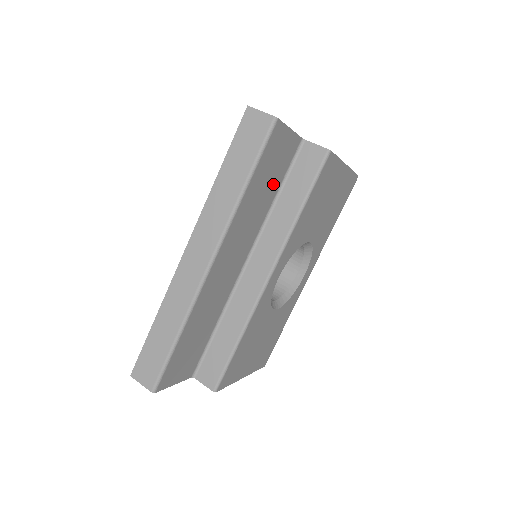
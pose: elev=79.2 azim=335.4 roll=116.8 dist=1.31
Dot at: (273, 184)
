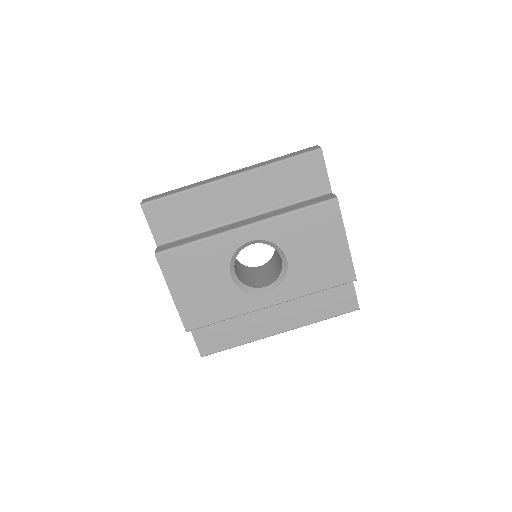
Dot at: (296, 191)
